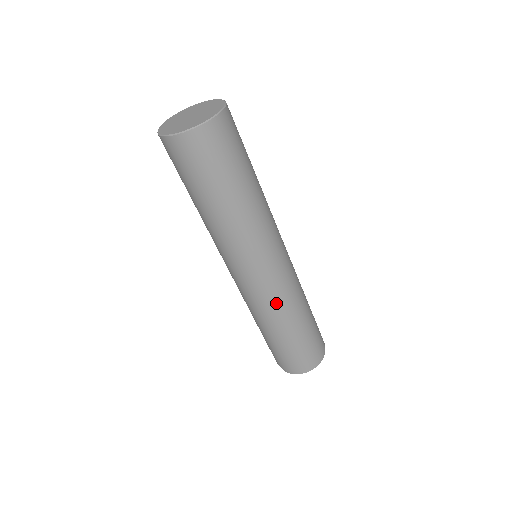
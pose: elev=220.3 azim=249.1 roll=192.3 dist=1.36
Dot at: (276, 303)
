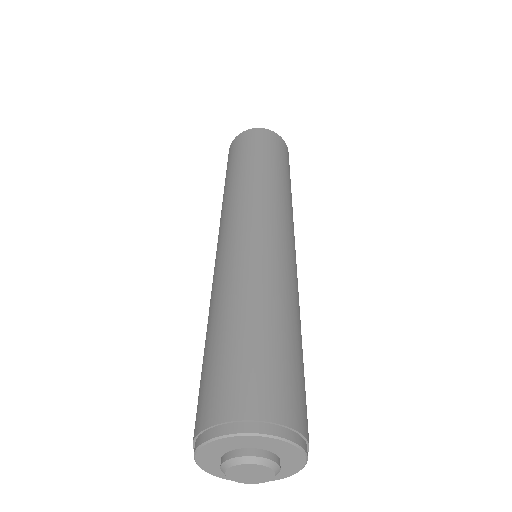
Dot at: (269, 266)
